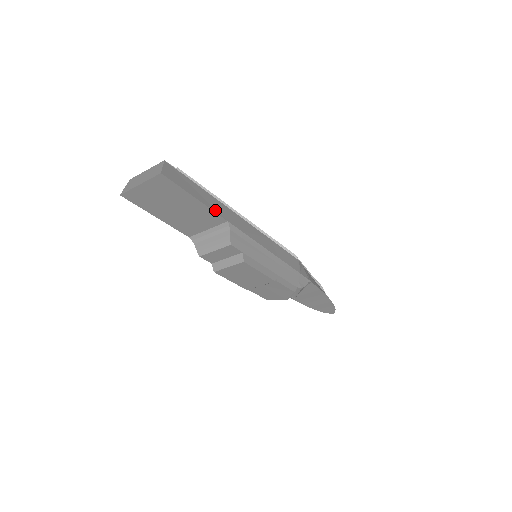
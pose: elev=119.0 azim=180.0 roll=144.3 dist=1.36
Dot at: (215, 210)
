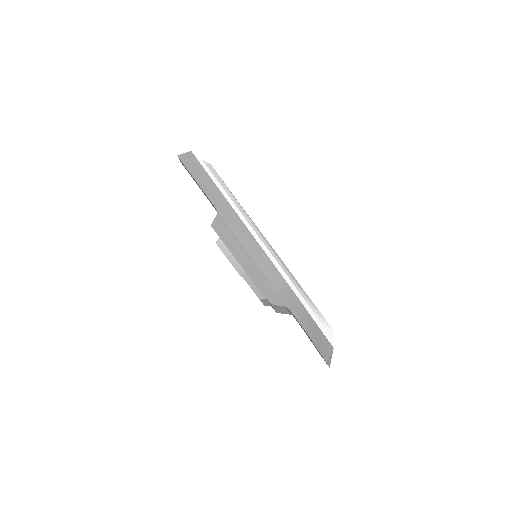
Dot at: (210, 197)
